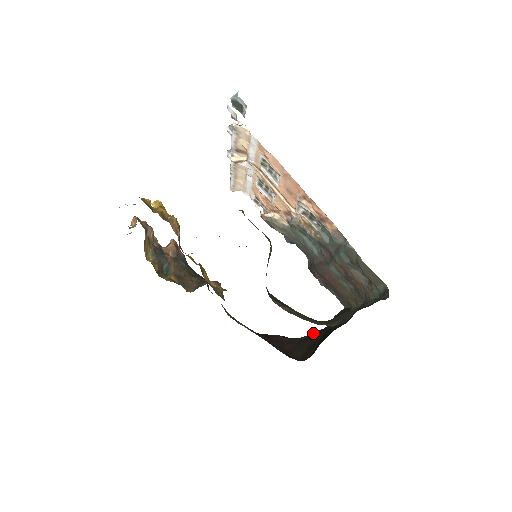
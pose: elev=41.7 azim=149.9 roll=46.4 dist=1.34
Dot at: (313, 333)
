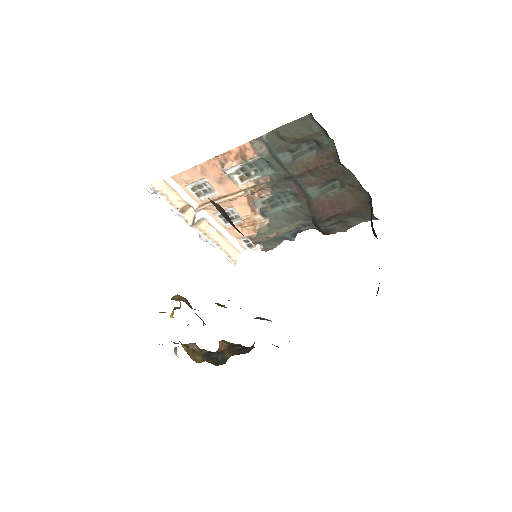
Dot at: occluded
